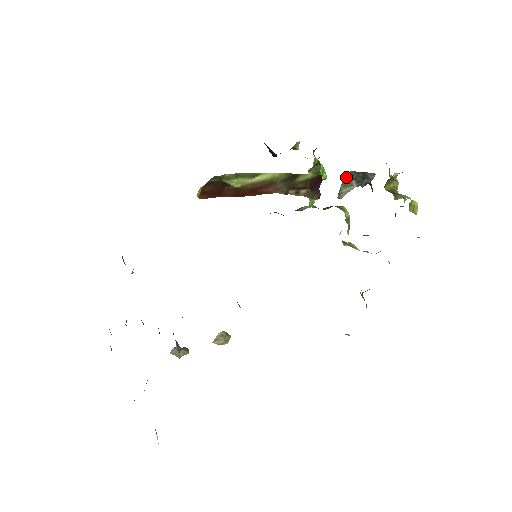
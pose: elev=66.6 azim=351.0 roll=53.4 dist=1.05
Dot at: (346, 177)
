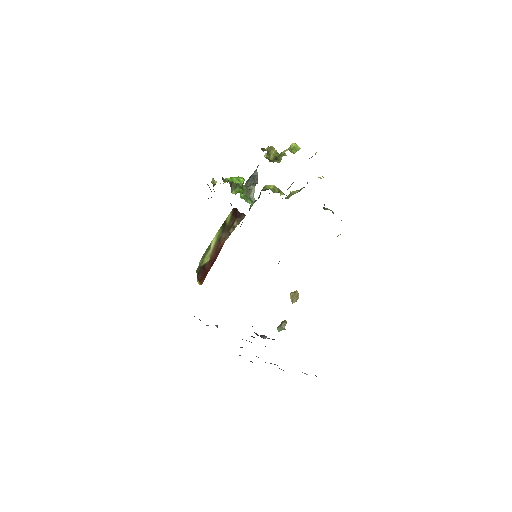
Dot at: (245, 192)
